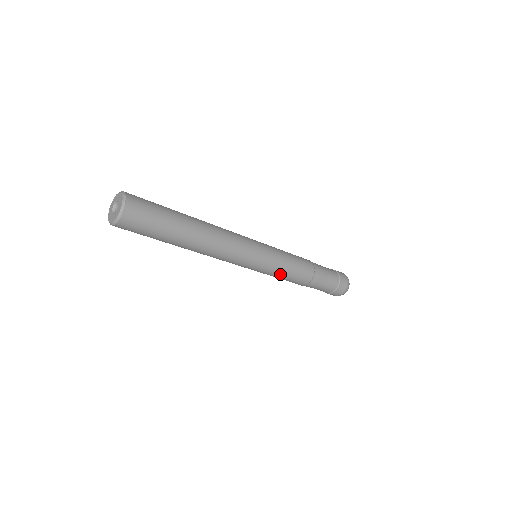
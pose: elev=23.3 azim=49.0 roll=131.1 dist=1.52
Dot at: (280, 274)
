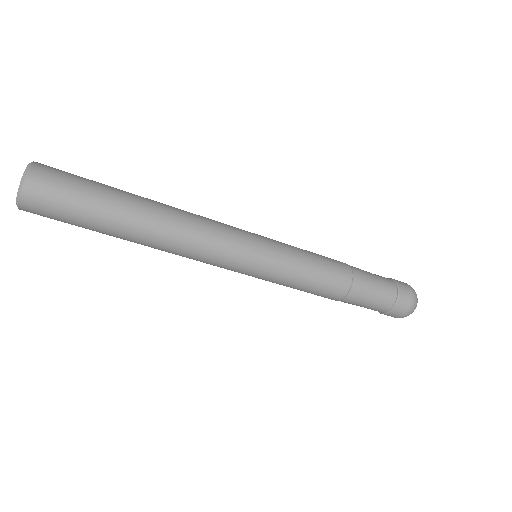
Dot at: (288, 286)
